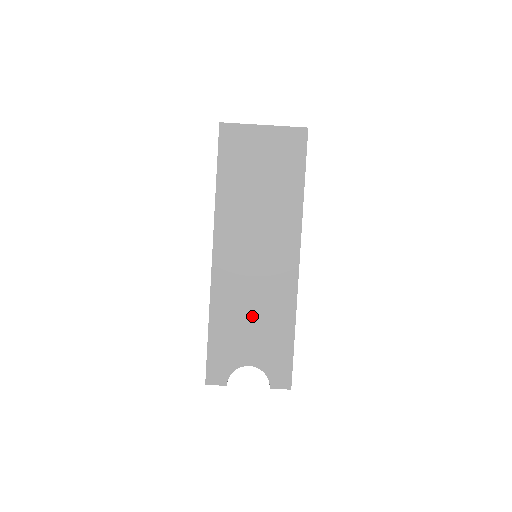
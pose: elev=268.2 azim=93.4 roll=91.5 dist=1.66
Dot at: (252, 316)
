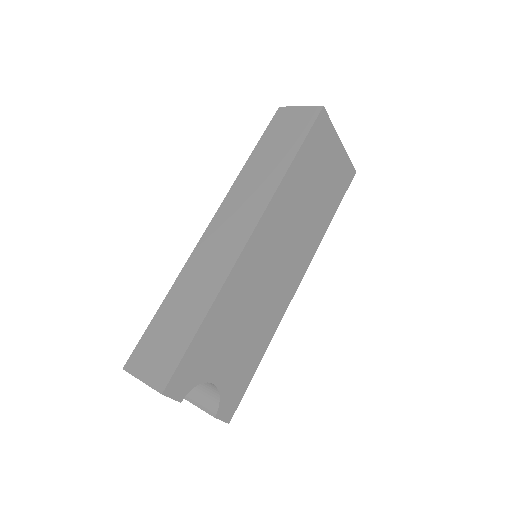
Dot at: (244, 324)
